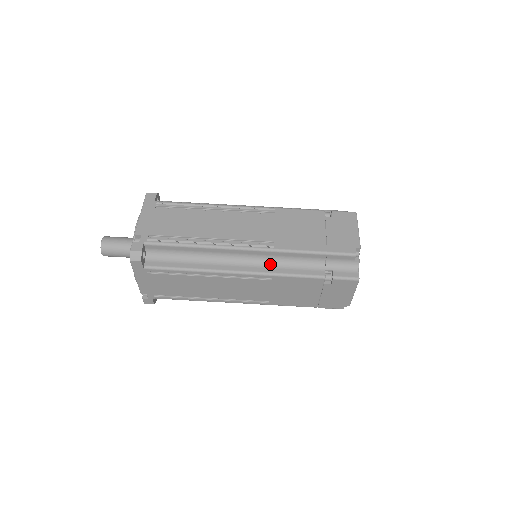
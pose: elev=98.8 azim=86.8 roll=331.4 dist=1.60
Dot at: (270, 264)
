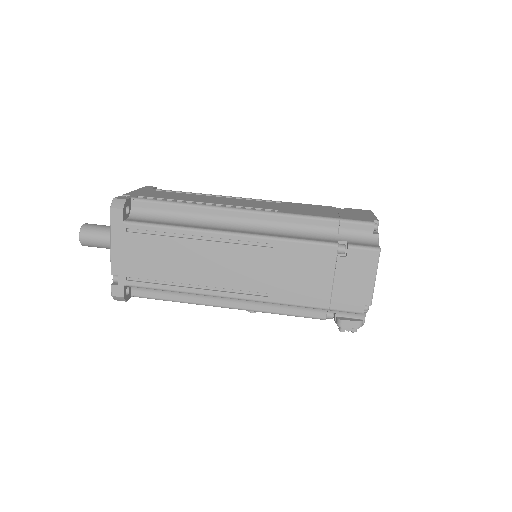
Dot at: (272, 231)
